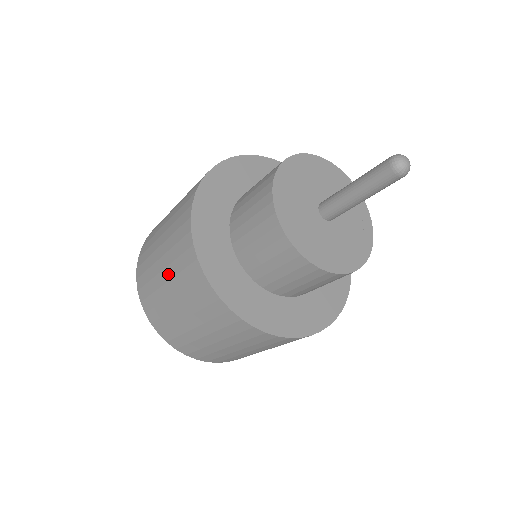
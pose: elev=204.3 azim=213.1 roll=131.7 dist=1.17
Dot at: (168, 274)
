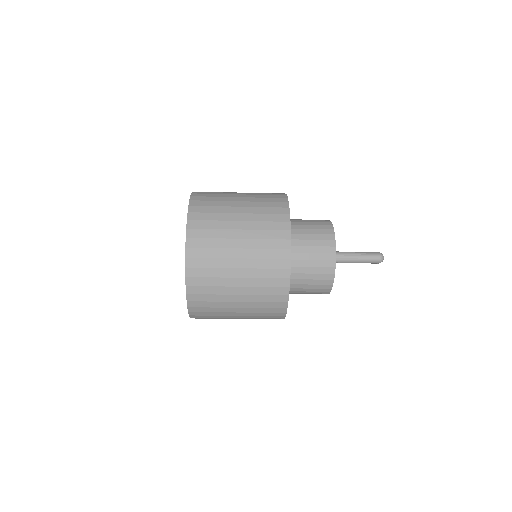
Dot at: (246, 299)
